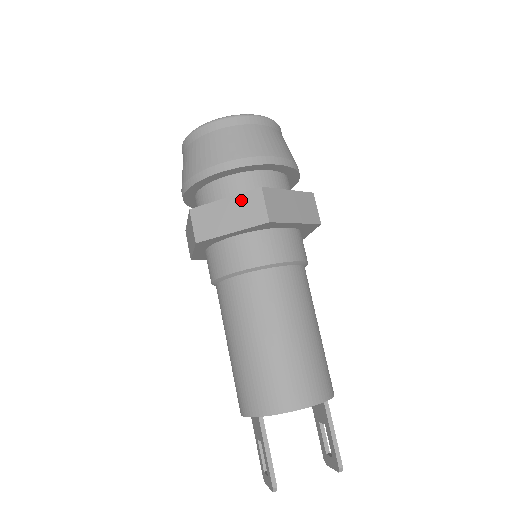
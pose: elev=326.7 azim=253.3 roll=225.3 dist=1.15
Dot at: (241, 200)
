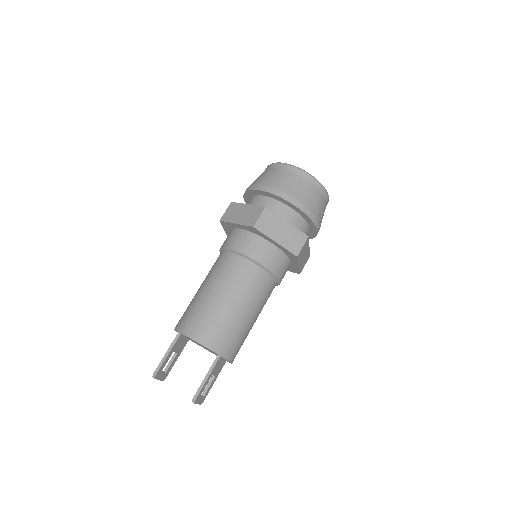
Dot at: (253, 209)
